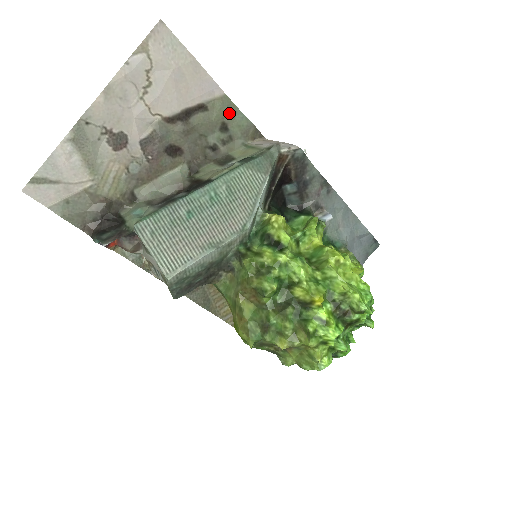
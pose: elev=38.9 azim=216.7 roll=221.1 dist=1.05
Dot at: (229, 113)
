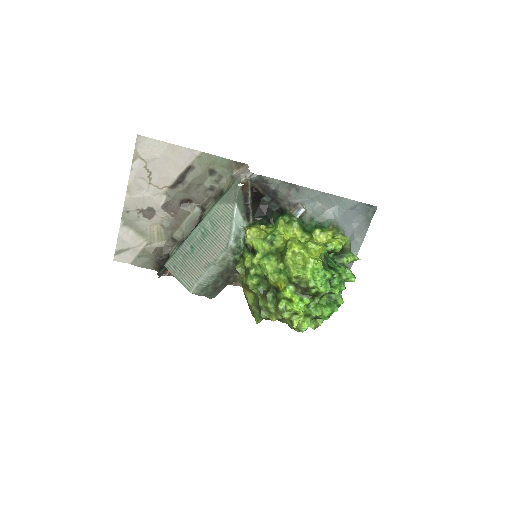
Dot at: (211, 162)
